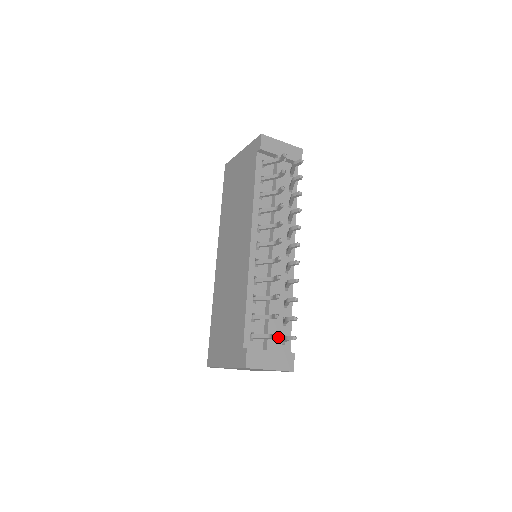
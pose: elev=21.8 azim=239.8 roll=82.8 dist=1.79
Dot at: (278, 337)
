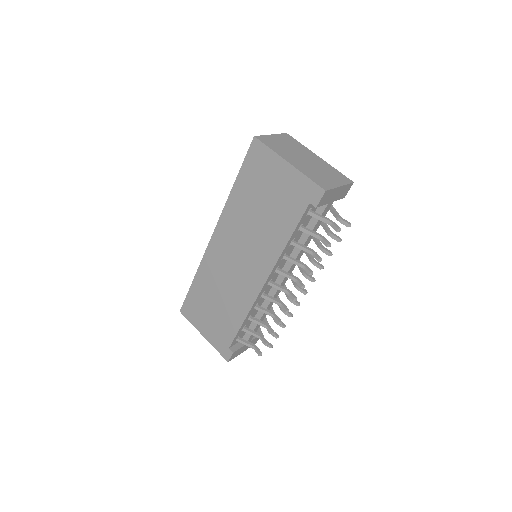
Dot at: occluded
